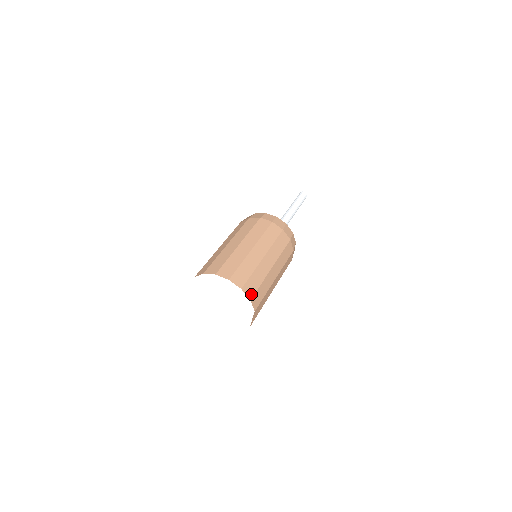
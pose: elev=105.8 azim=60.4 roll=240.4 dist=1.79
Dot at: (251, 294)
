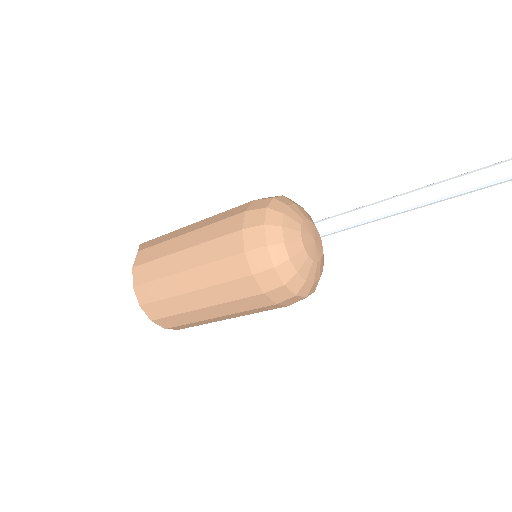
Dot at: (167, 326)
